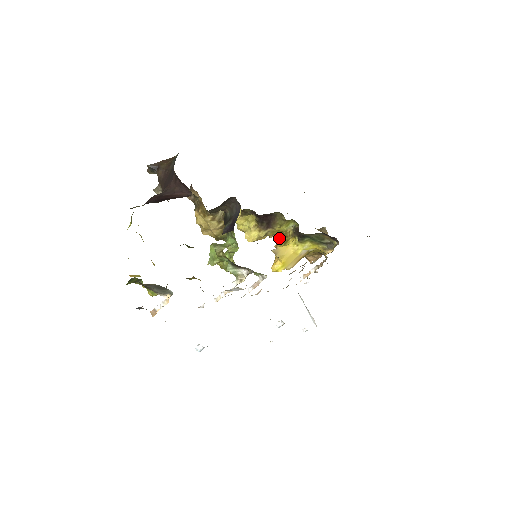
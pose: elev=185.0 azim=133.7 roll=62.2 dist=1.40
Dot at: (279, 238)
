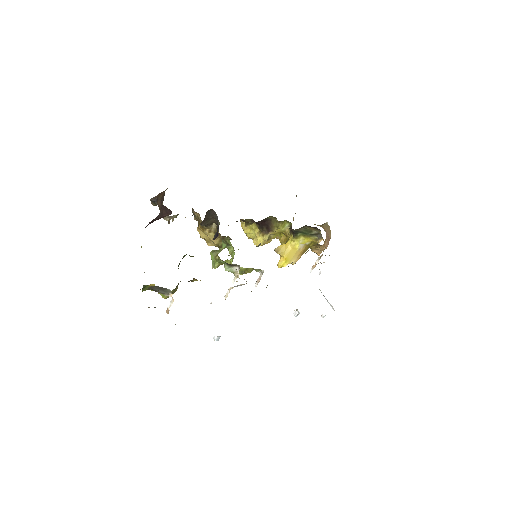
Dot at: (281, 239)
